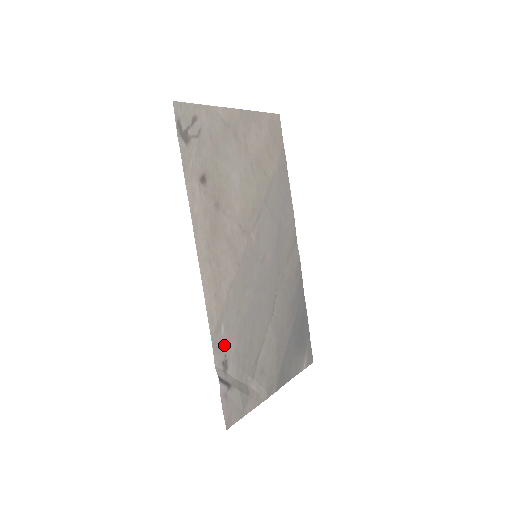
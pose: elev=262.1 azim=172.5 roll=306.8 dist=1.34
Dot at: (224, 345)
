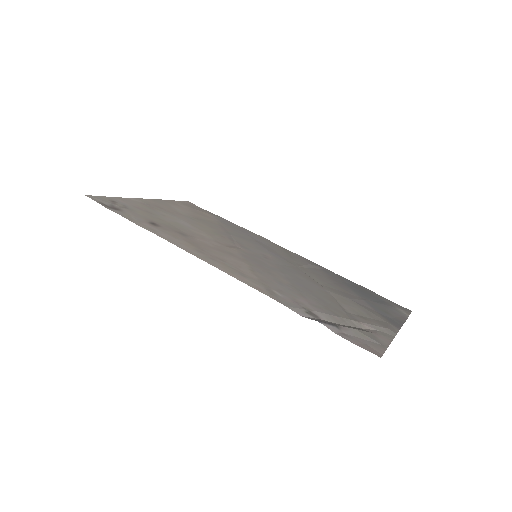
Dot at: (293, 302)
